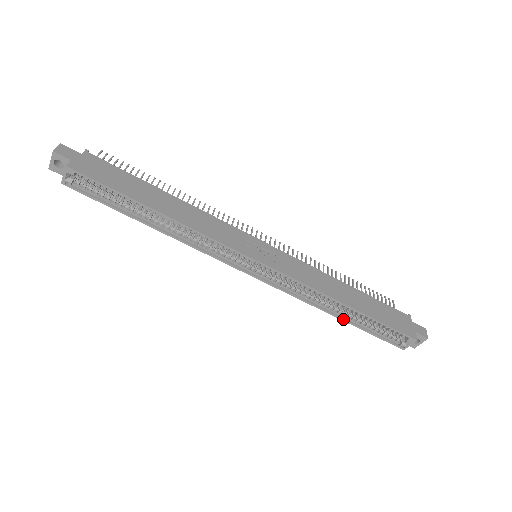
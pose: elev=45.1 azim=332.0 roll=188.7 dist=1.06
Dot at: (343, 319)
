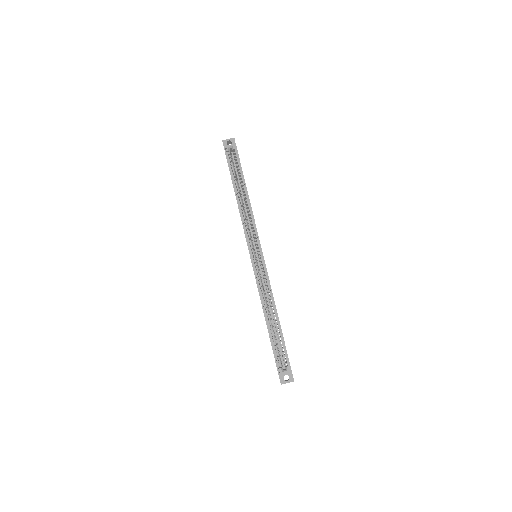
Dot at: (267, 323)
